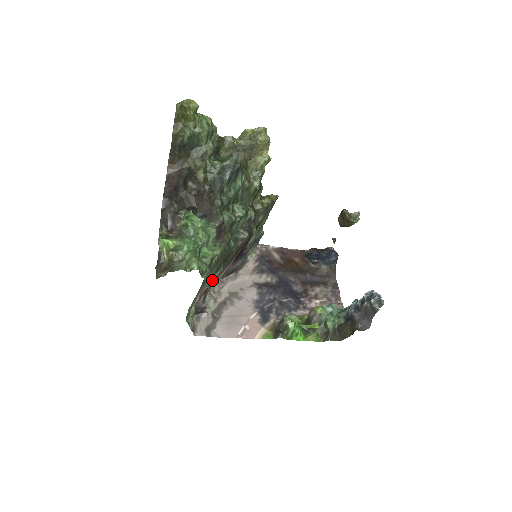
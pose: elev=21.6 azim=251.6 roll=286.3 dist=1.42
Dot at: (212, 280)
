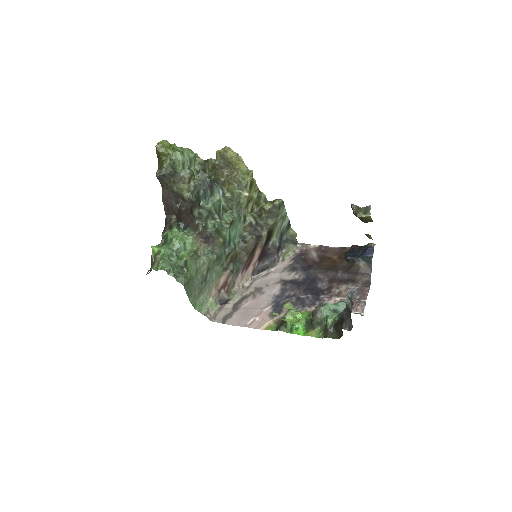
Dot at: (225, 277)
